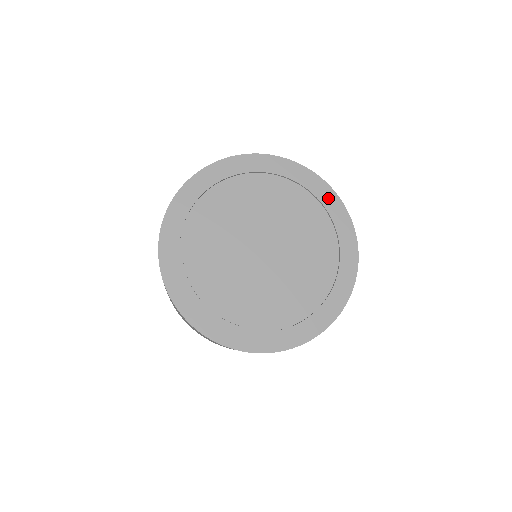
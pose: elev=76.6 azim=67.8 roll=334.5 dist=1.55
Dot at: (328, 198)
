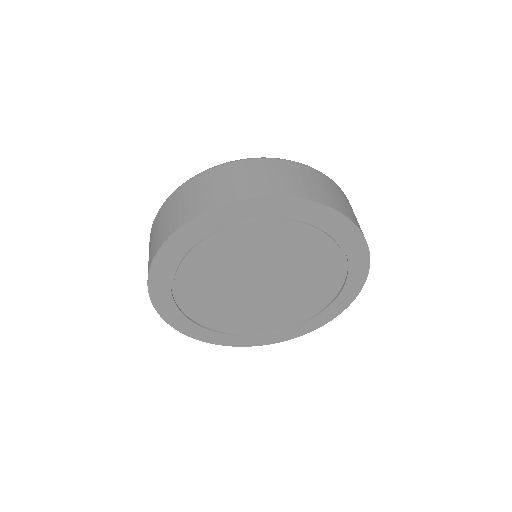
Dot at: (269, 208)
